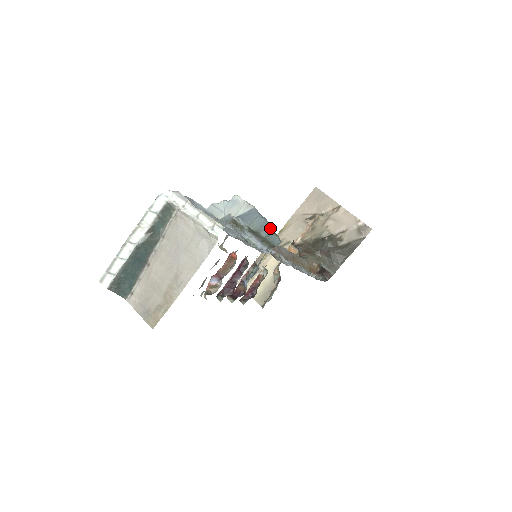
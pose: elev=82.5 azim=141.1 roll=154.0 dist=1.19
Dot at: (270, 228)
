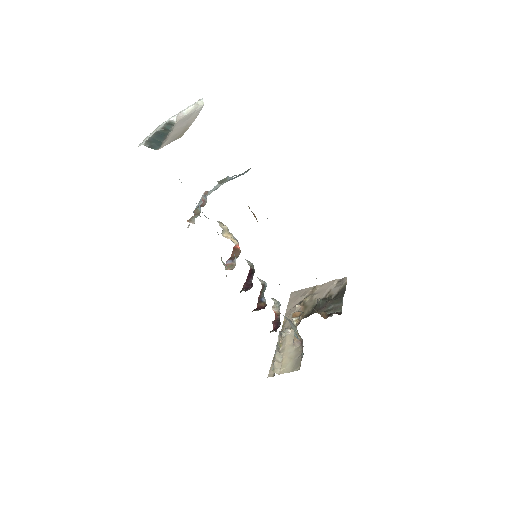
Dot at: occluded
